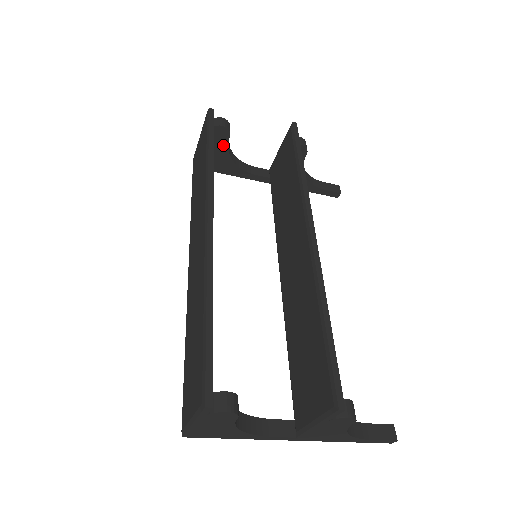
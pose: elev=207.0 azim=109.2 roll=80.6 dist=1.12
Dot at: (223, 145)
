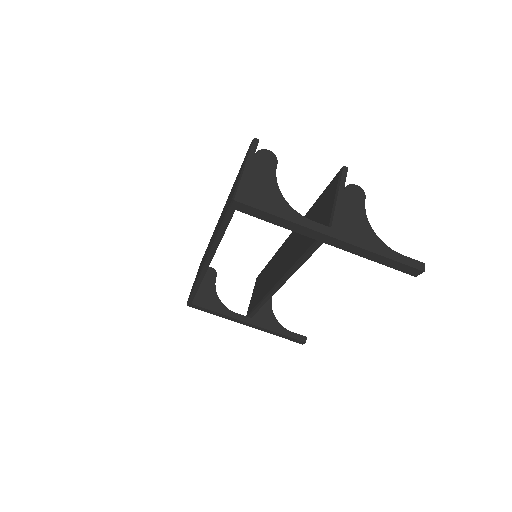
Dot at: (212, 283)
